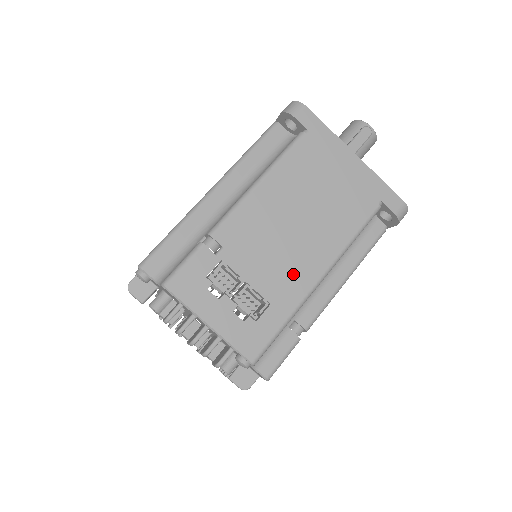
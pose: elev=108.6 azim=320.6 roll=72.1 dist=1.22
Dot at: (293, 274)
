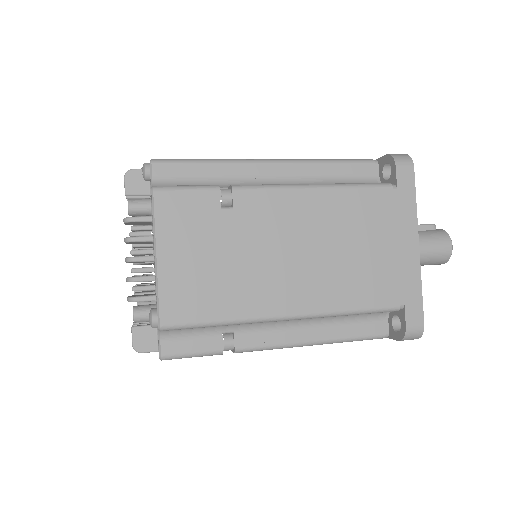
Dot at: occluded
